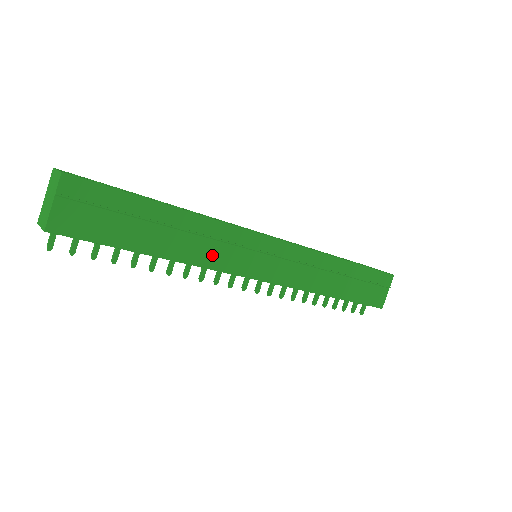
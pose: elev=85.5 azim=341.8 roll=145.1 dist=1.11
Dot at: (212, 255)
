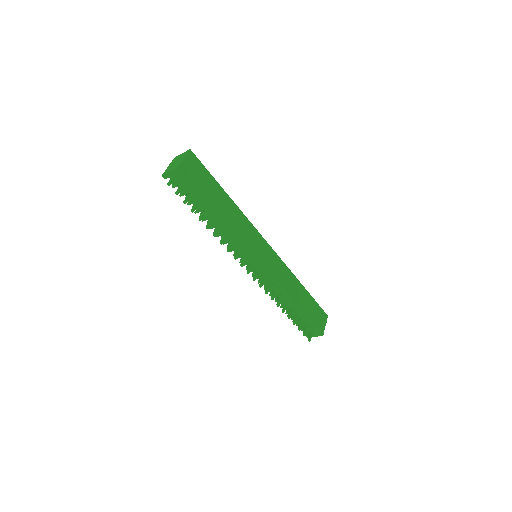
Dot at: (241, 232)
